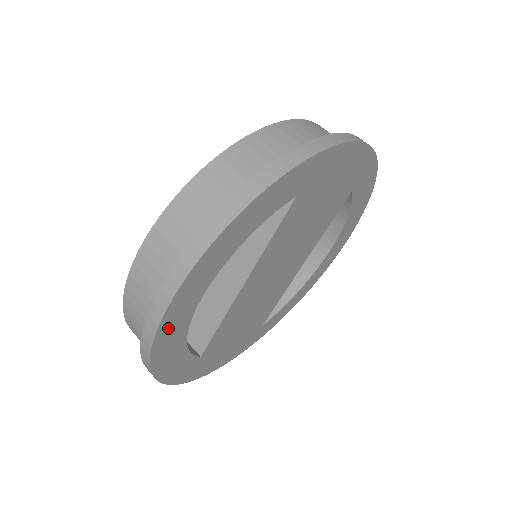
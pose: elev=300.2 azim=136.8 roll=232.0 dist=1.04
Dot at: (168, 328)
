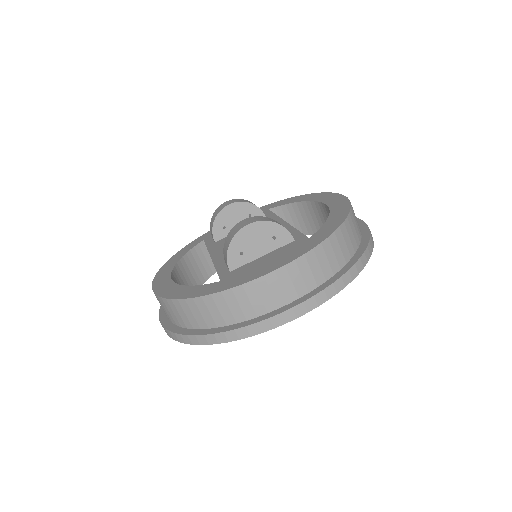
Dot at: occluded
